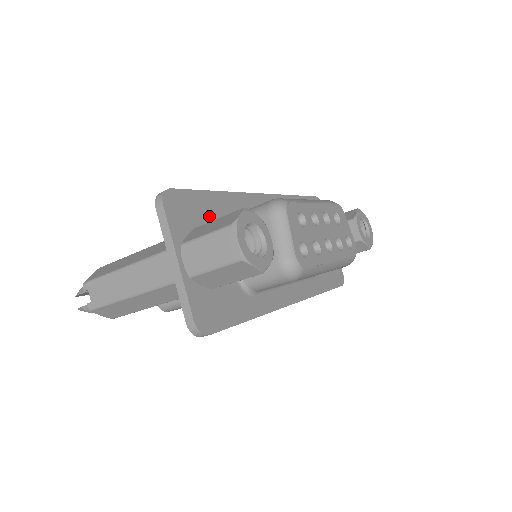
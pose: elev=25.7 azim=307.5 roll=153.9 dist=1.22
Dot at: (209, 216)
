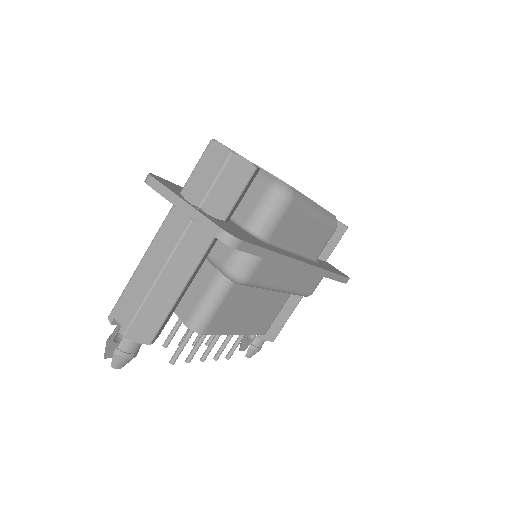
Dot at: occluded
